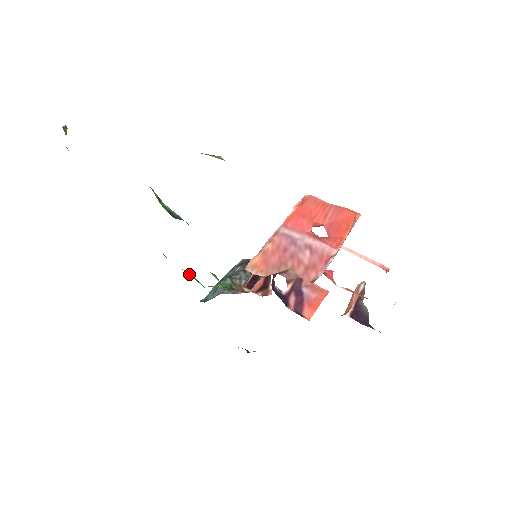
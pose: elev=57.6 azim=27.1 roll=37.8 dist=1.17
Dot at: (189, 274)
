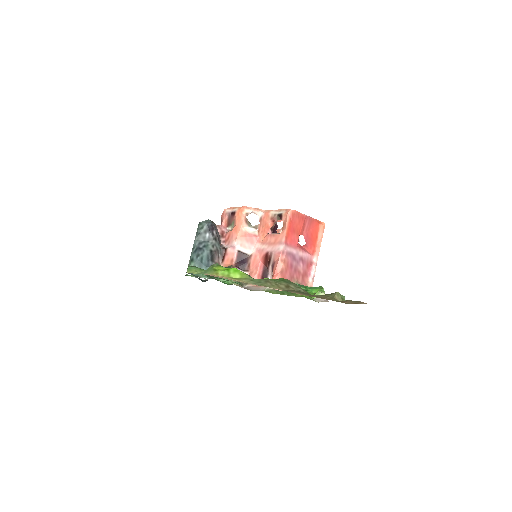
Dot at: occluded
